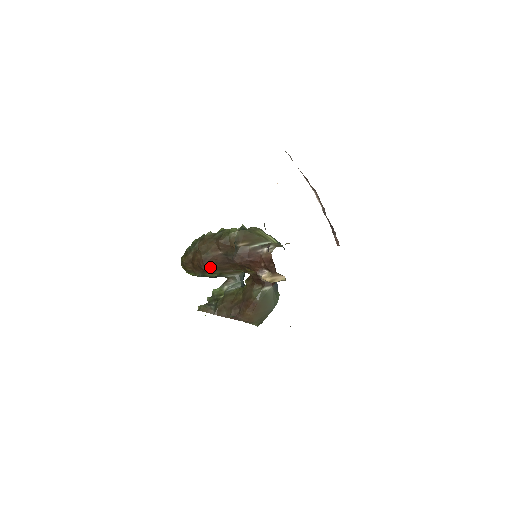
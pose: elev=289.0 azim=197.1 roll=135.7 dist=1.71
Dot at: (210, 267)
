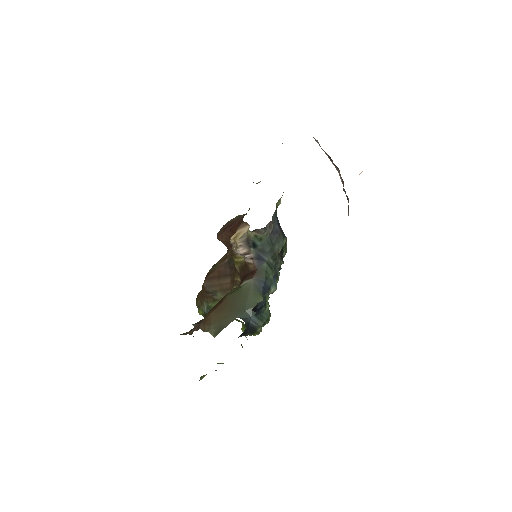
Dot at: (211, 282)
